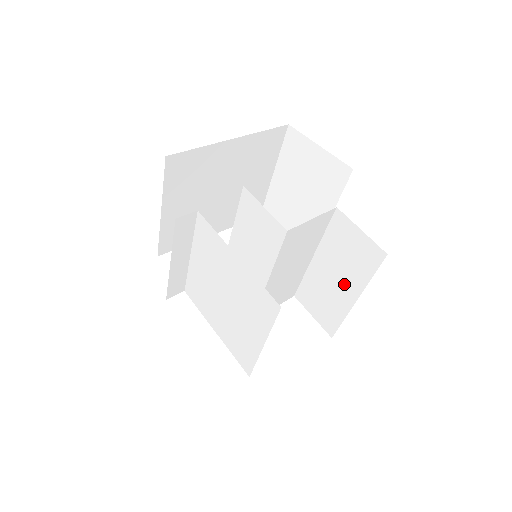
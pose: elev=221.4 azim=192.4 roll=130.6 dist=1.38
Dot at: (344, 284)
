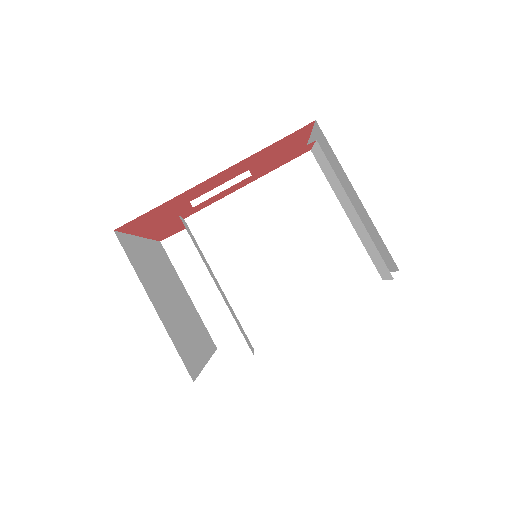
Dot at: occluded
